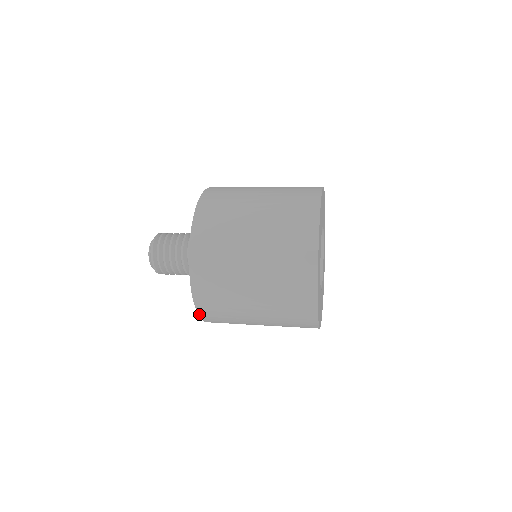
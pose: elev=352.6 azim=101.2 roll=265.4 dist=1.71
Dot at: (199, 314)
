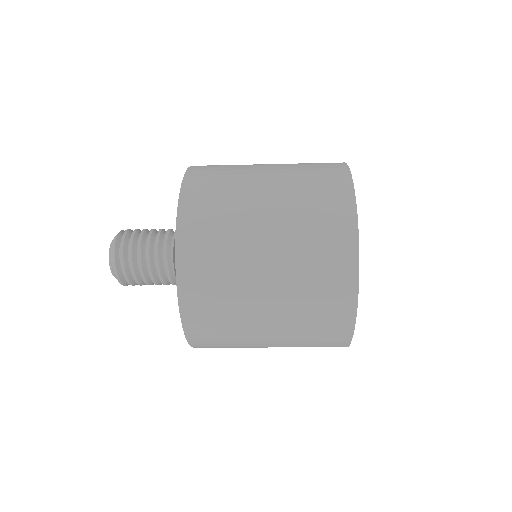
Dot at: occluded
